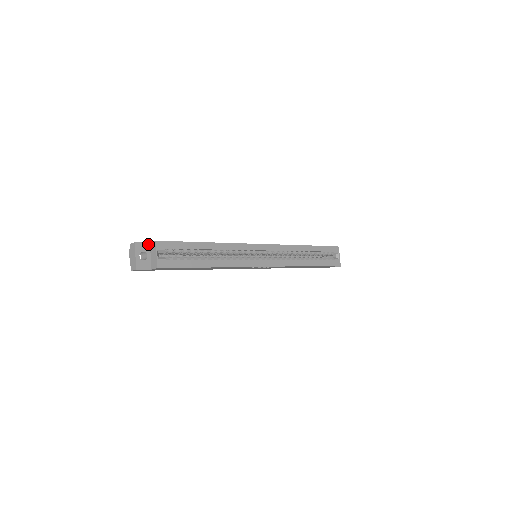
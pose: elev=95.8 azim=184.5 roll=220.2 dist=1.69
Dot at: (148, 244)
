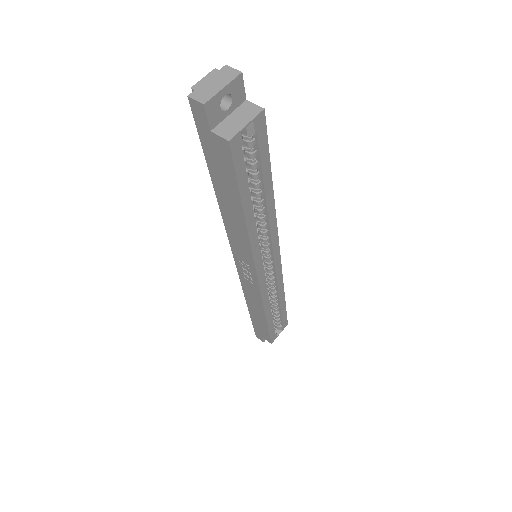
Dot at: (244, 98)
